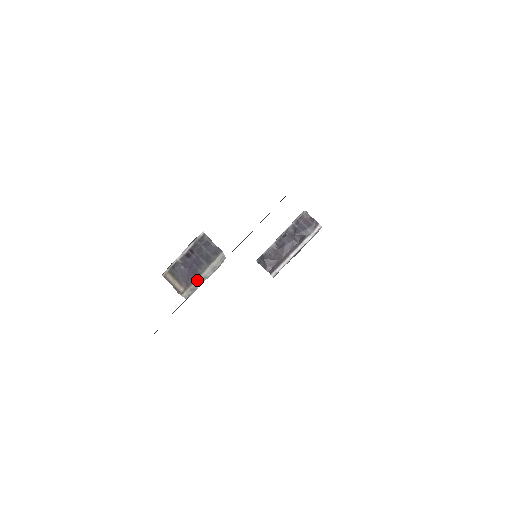
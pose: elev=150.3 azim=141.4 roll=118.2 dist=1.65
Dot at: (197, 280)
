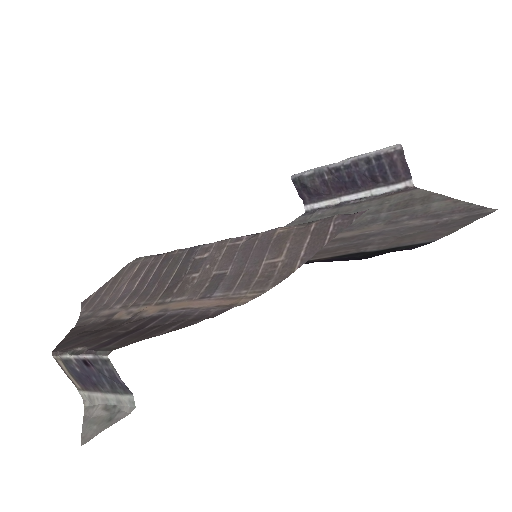
Dot at: (97, 394)
